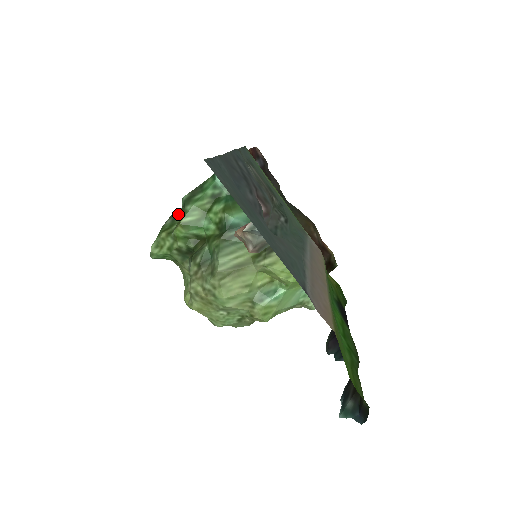
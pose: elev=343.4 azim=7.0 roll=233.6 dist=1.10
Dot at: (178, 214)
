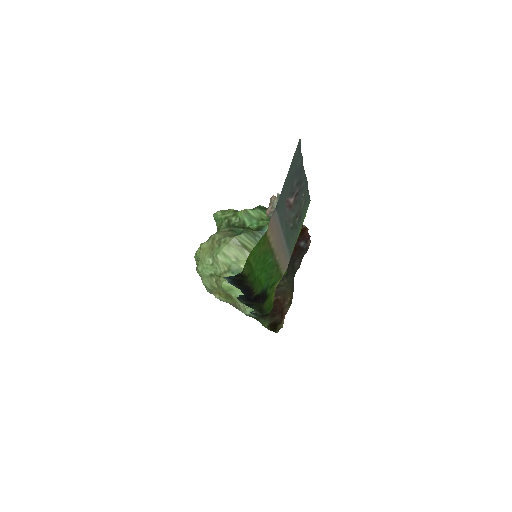
Dot at: occluded
